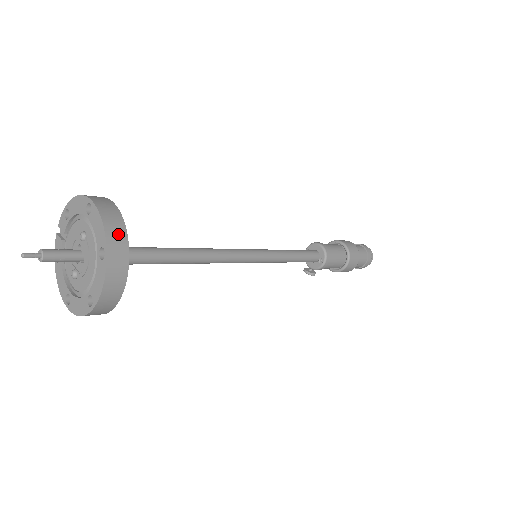
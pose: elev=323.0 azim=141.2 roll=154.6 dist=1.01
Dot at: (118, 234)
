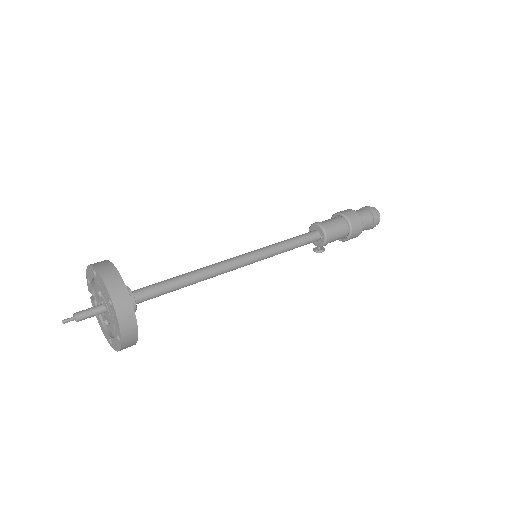
Dot at: (117, 284)
